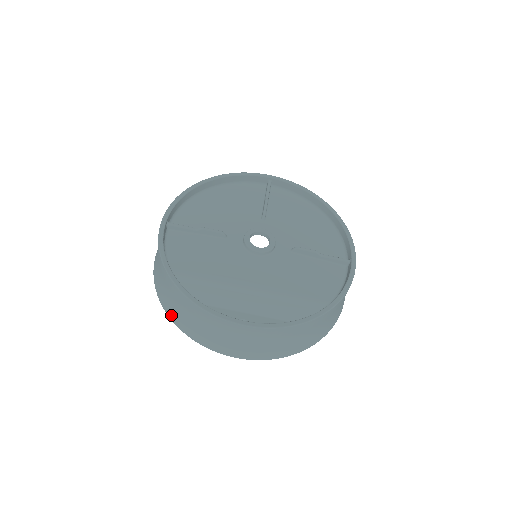
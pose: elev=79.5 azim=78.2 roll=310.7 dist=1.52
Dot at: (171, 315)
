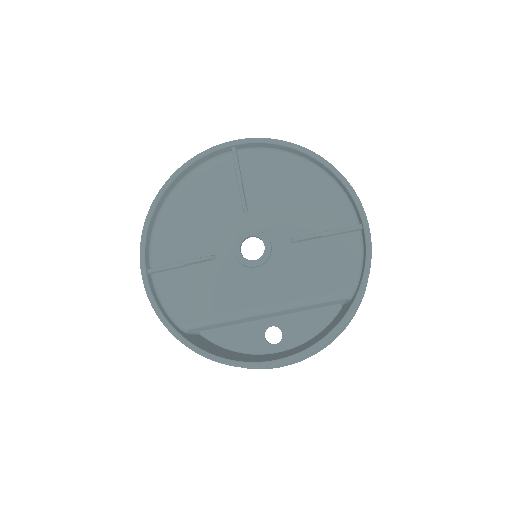
Dot at: occluded
